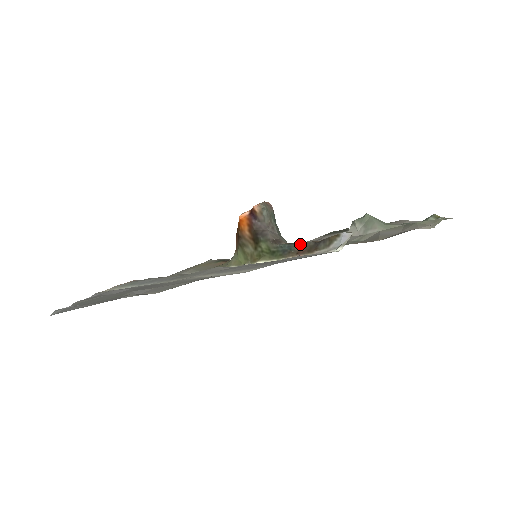
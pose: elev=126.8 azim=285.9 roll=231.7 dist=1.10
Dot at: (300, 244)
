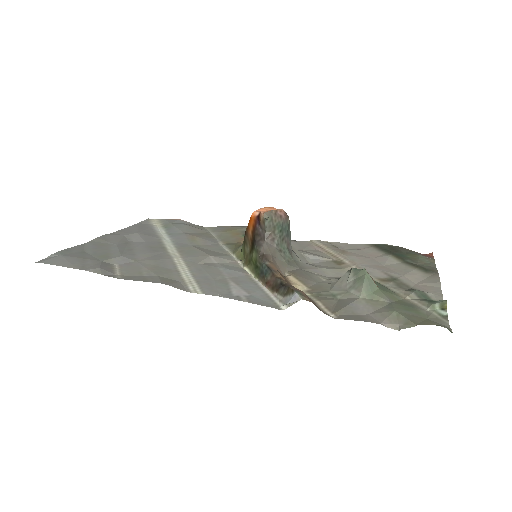
Dot at: (273, 275)
